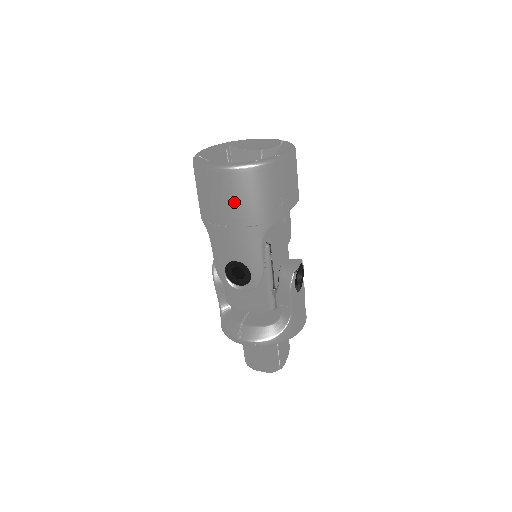
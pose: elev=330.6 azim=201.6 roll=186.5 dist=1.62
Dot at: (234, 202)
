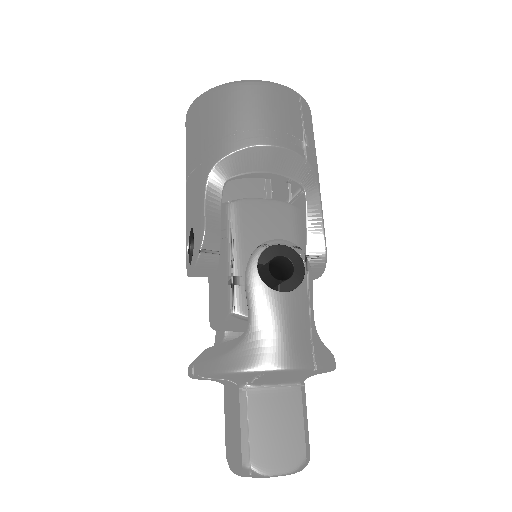
Dot at: (189, 144)
